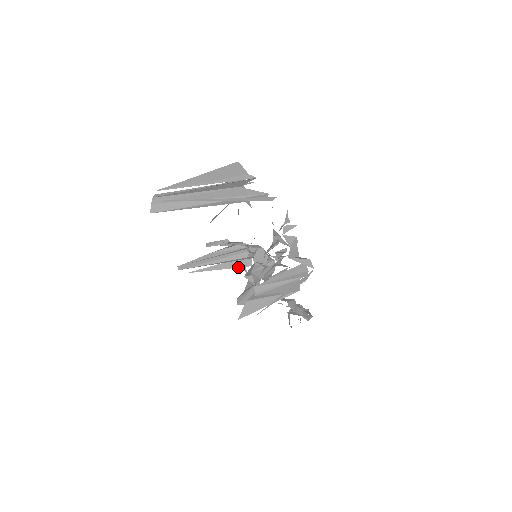
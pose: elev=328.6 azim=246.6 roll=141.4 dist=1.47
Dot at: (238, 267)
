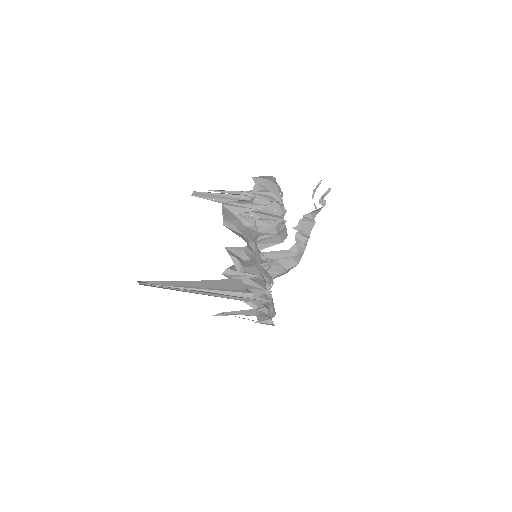
Dot at: occluded
